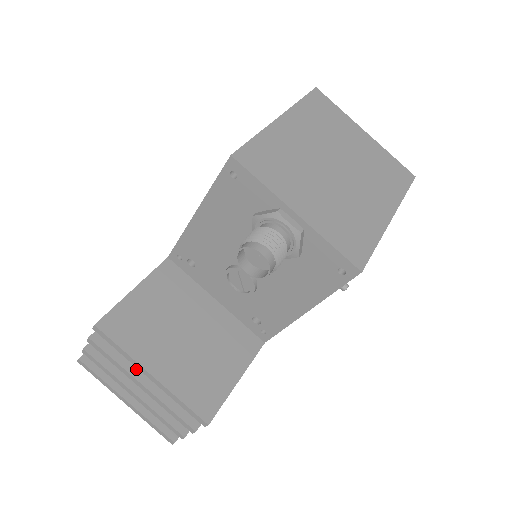
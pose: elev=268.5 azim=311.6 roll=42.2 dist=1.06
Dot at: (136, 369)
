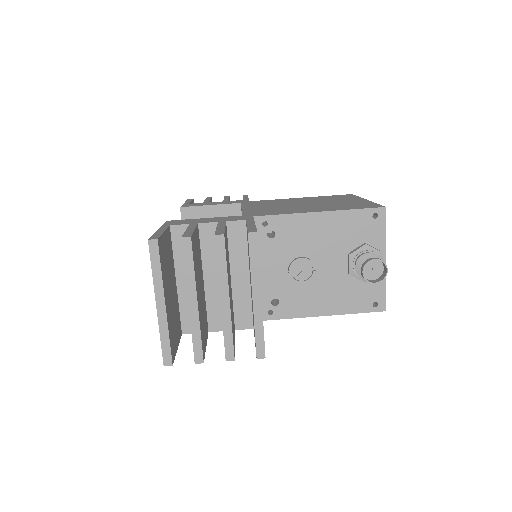
Dot at: occluded
